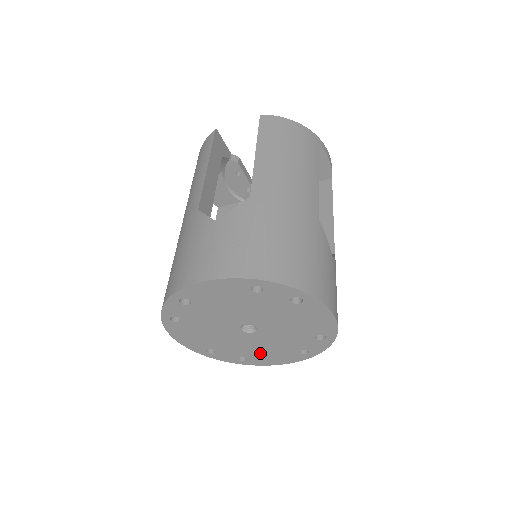
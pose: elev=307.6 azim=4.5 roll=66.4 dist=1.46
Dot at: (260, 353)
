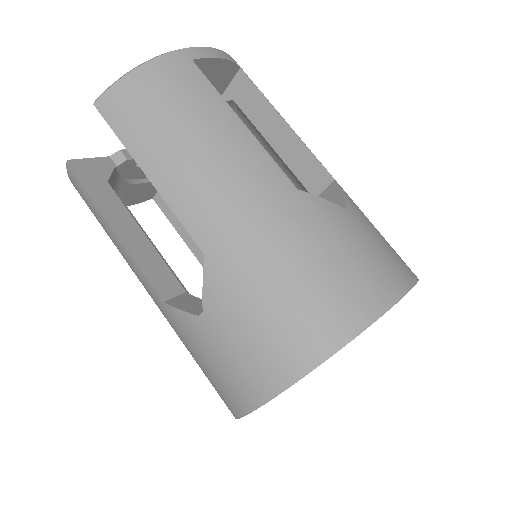
Dot at: occluded
